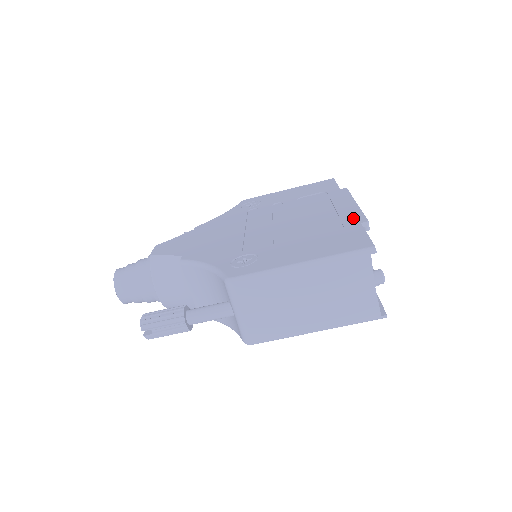
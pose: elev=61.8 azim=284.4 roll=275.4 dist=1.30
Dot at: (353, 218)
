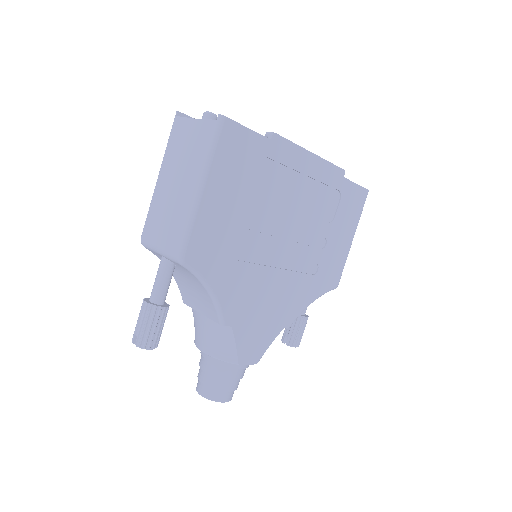
Dot at: occluded
